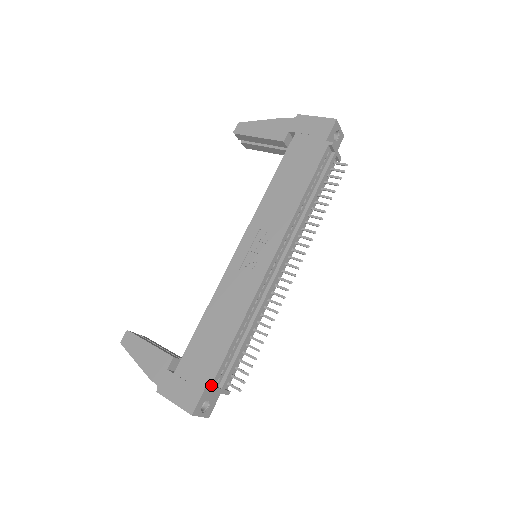
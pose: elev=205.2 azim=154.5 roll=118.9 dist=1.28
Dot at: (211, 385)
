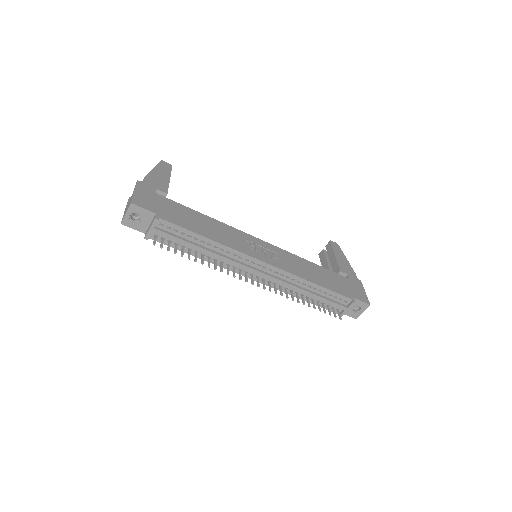
Dot at: (159, 217)
